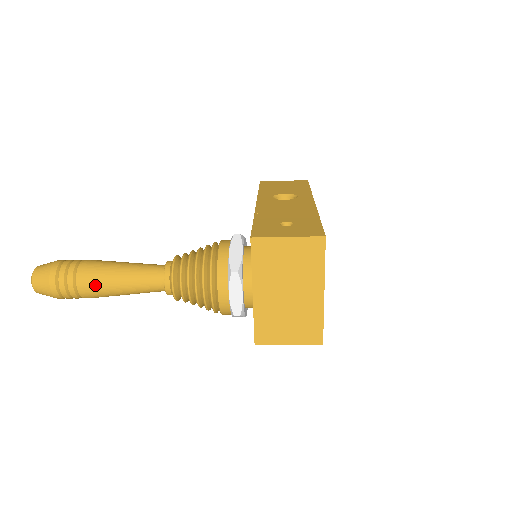
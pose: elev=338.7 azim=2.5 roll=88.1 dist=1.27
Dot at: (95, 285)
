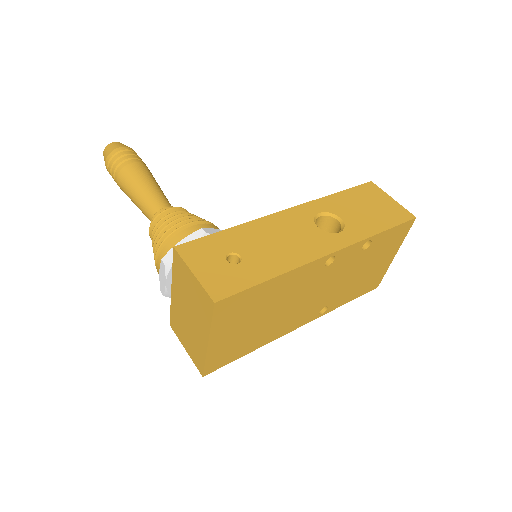
Dot at: (122, 186)
